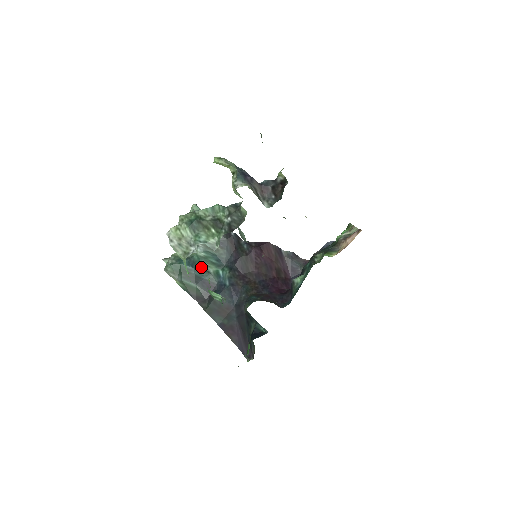
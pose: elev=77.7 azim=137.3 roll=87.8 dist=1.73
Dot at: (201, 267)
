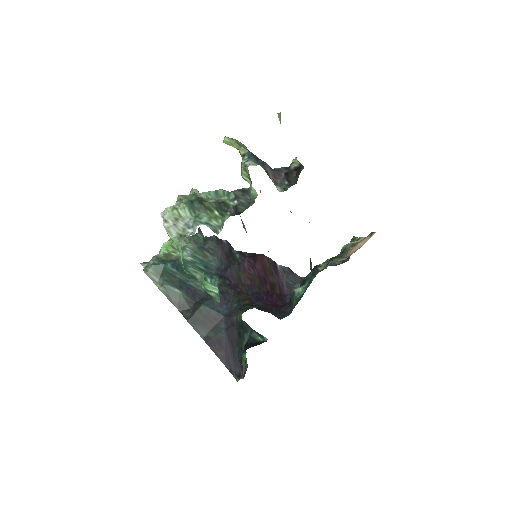
Dot at: occluded
